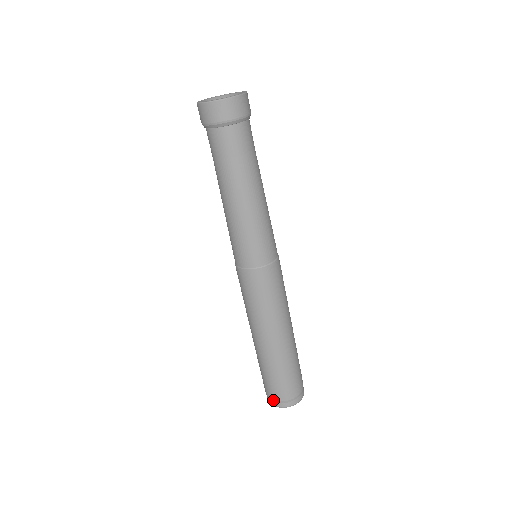
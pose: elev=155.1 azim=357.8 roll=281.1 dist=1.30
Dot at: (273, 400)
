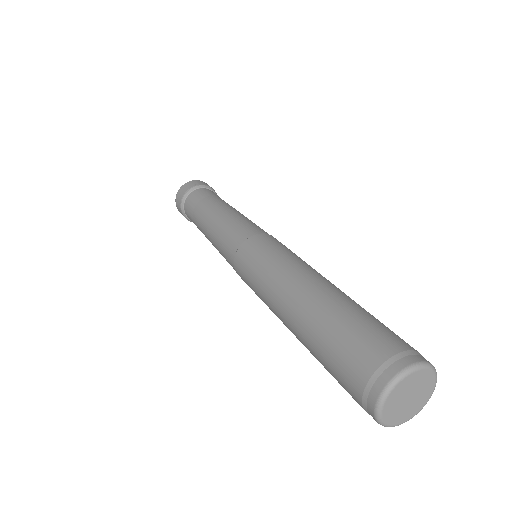
Dot at: (364, 409)
